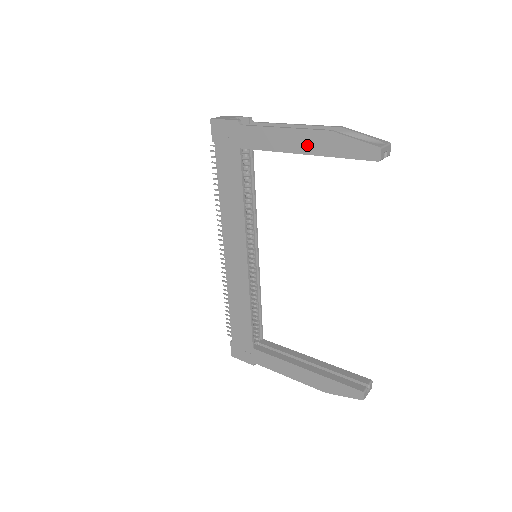
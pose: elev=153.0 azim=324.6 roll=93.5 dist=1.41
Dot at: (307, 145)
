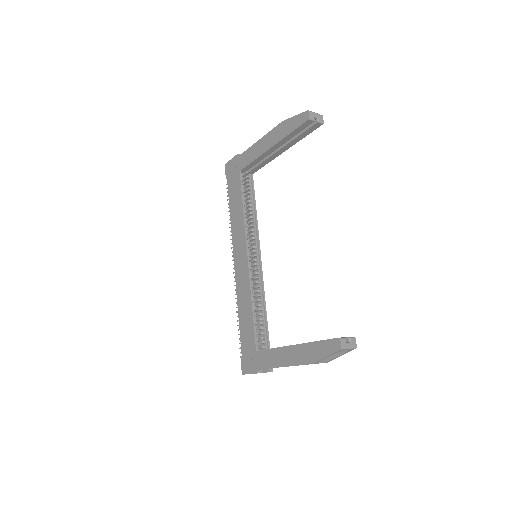
Dot at: (272, 140)
